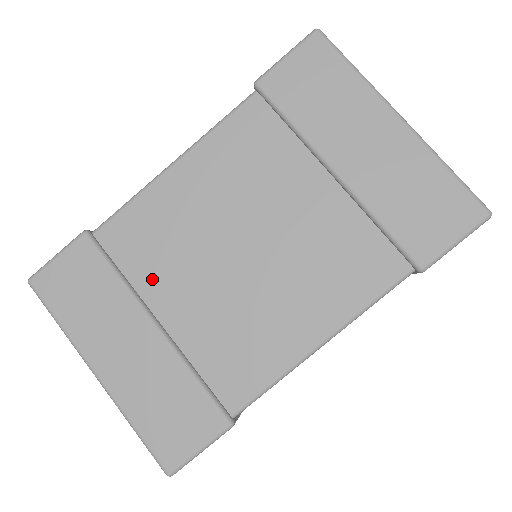
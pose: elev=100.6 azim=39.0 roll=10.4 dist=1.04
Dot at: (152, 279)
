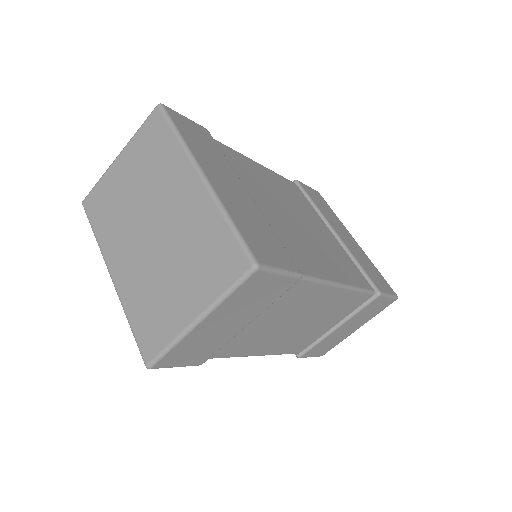
Dot at: (245, 180)
